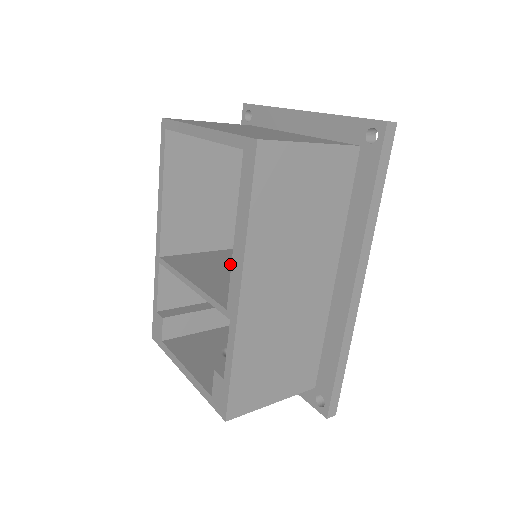
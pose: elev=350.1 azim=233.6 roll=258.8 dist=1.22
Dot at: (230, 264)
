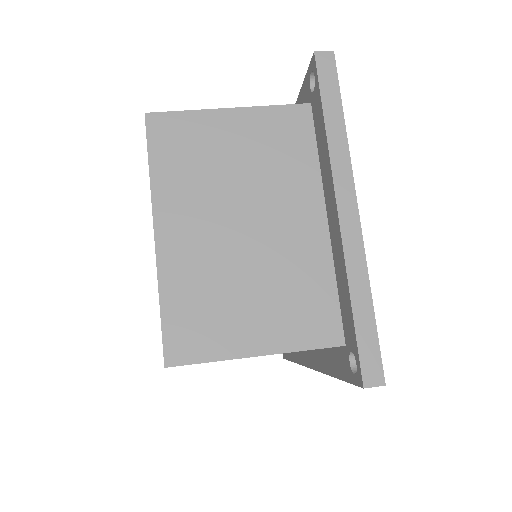
Dot at: occluded
